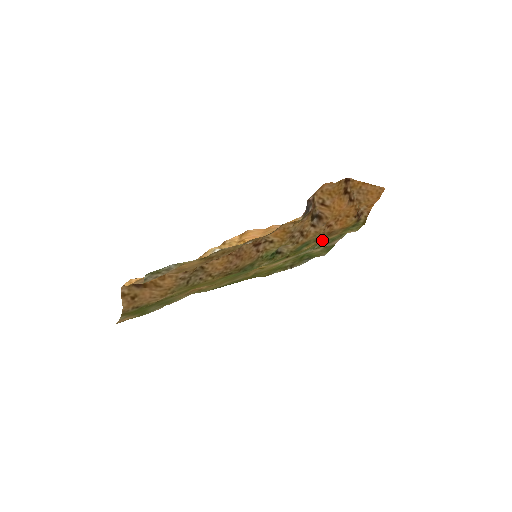
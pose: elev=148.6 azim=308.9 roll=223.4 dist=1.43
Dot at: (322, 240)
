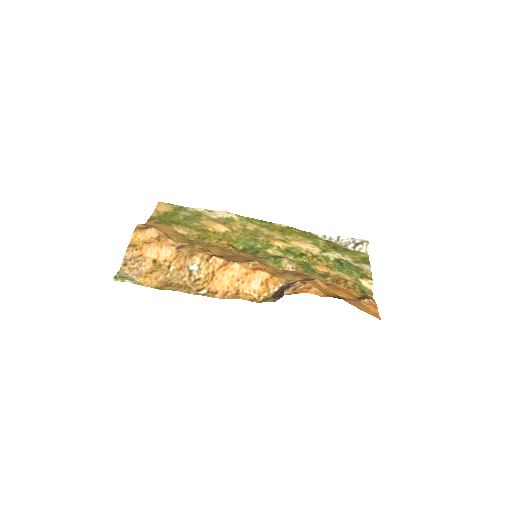
Dot at: (335, 272)
